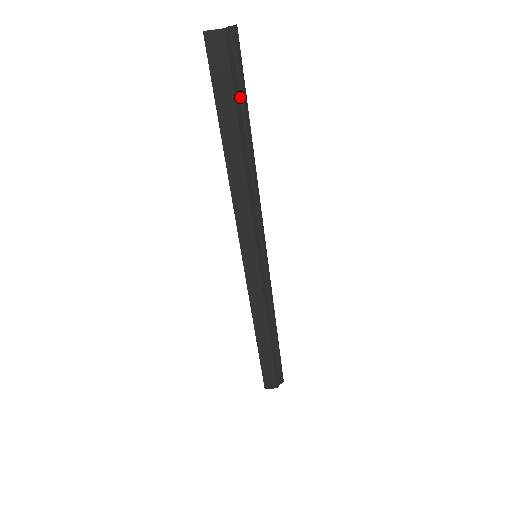
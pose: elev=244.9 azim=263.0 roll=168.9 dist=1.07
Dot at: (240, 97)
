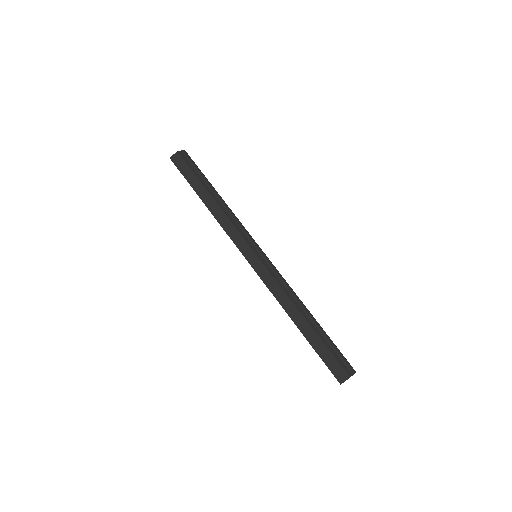
Dot at: (199, 174)
